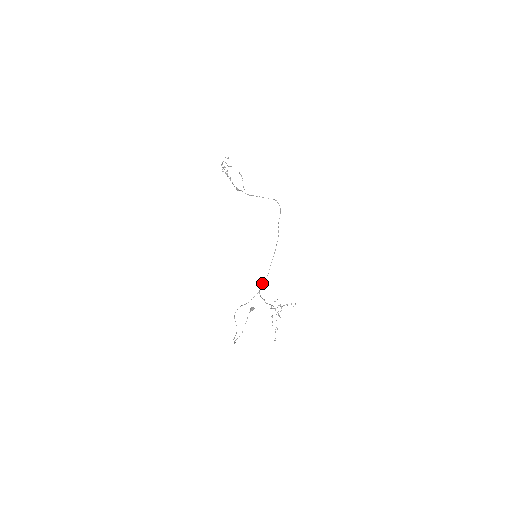
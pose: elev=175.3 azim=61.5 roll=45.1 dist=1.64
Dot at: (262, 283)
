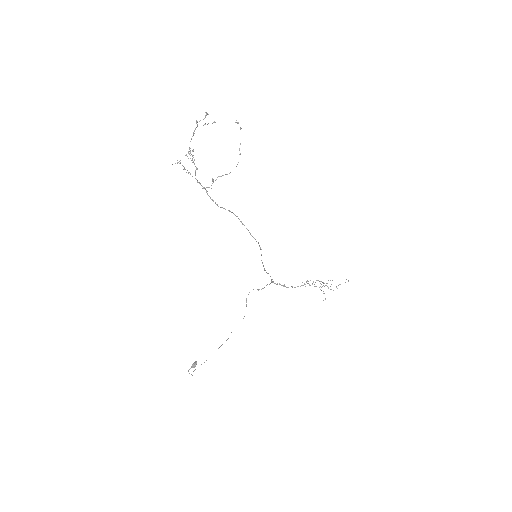
Dot at: (271, 279)
